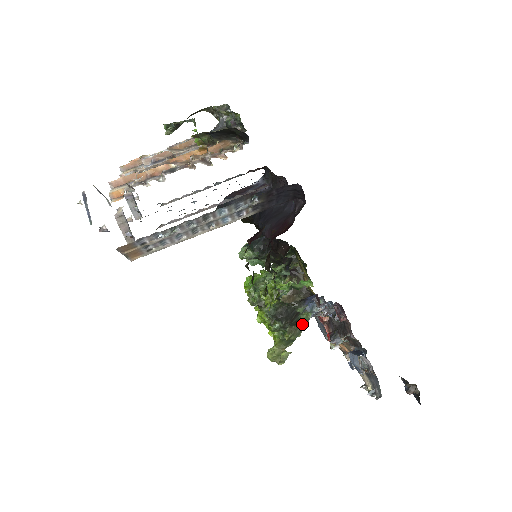
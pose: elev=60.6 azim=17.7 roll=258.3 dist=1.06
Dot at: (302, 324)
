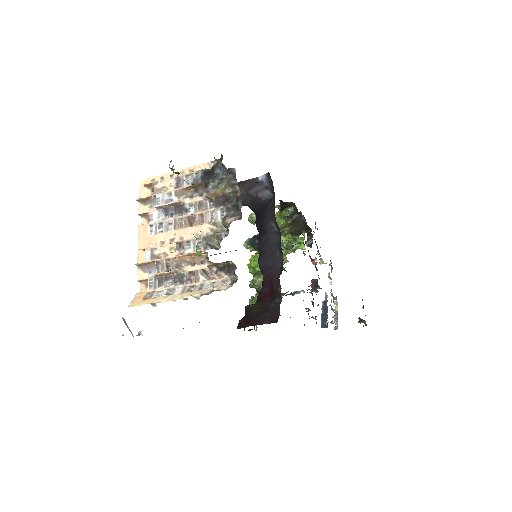
Dot at: occluded
